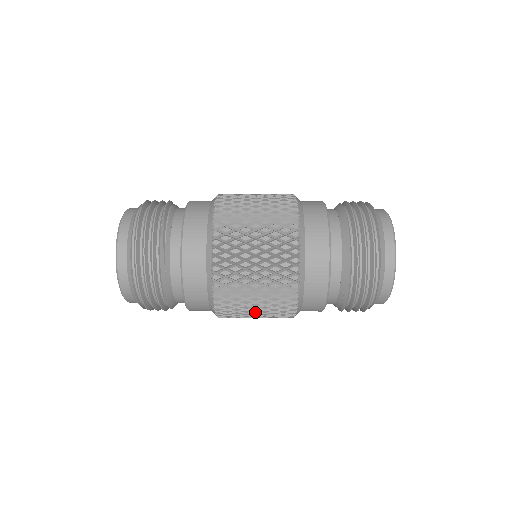
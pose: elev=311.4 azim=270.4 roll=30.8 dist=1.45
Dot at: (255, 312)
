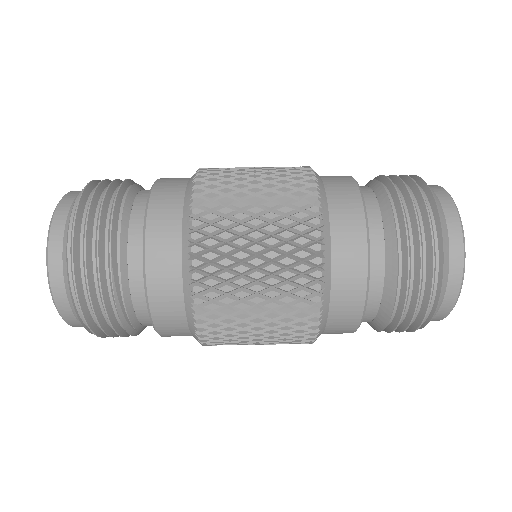
Dot at: occluded
